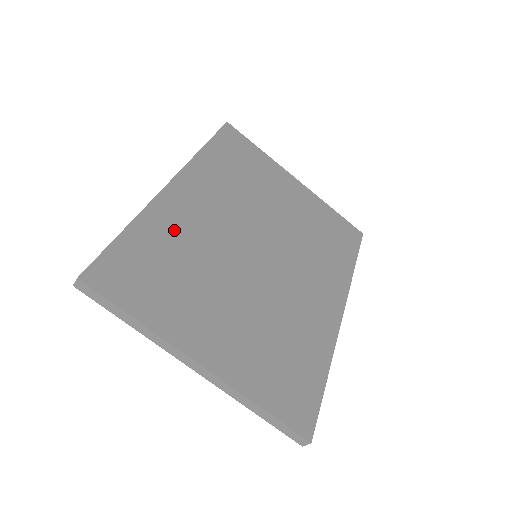
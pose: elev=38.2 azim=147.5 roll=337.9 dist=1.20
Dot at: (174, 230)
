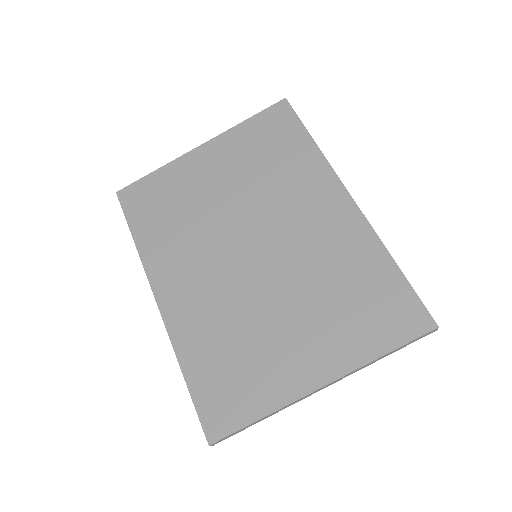
Dot at: (201, 331)
